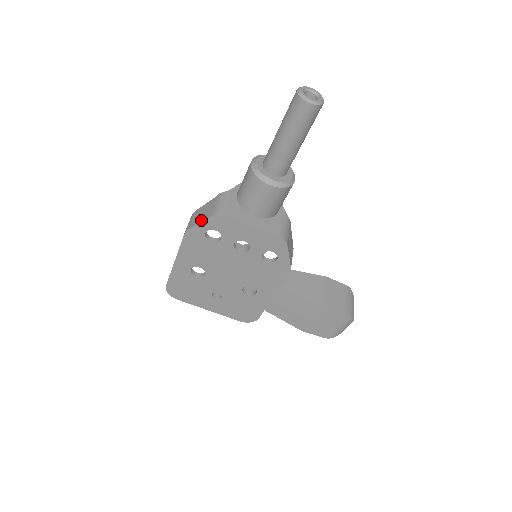
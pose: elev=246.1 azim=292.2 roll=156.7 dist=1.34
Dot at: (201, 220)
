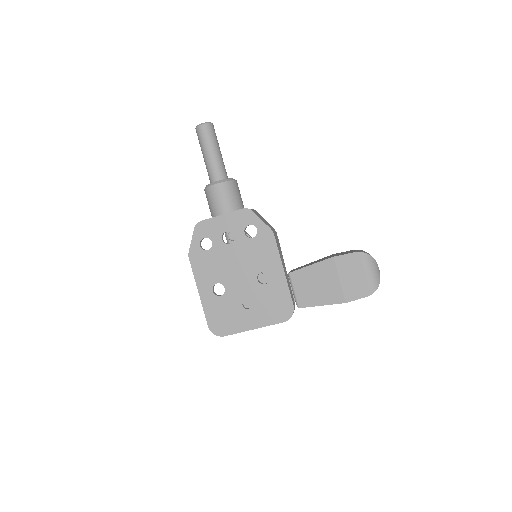
Dot at: (192, 238)
